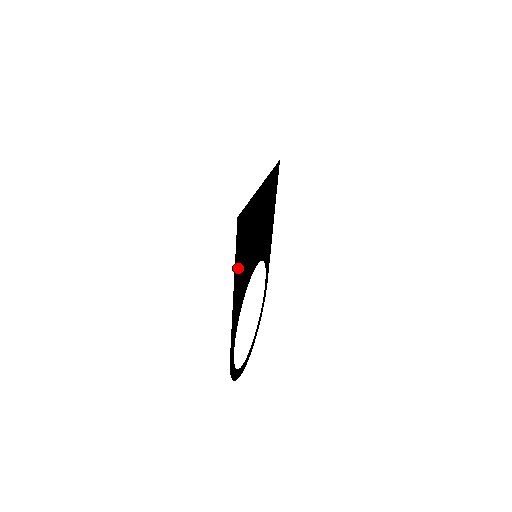
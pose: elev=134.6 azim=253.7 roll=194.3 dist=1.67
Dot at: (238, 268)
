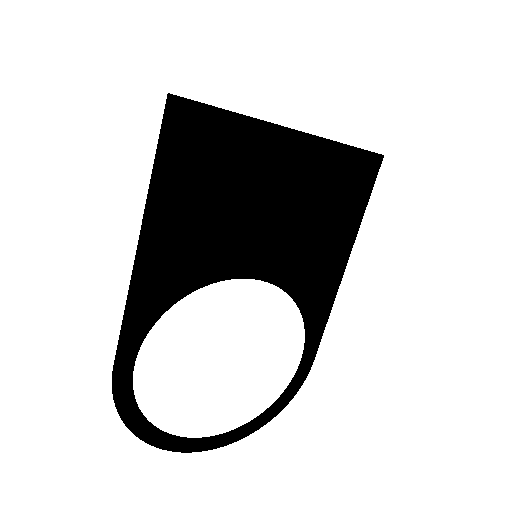
Dot at: (165, 203)
